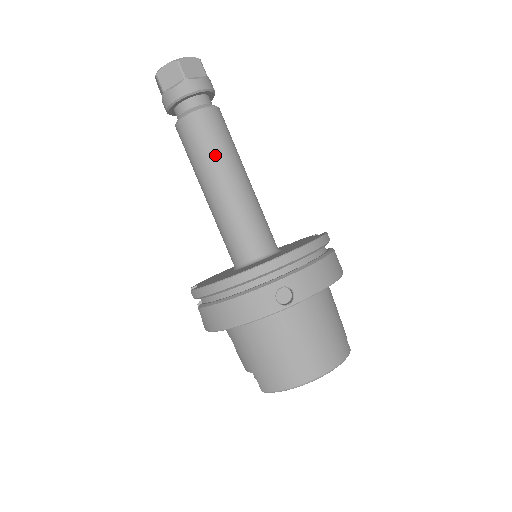
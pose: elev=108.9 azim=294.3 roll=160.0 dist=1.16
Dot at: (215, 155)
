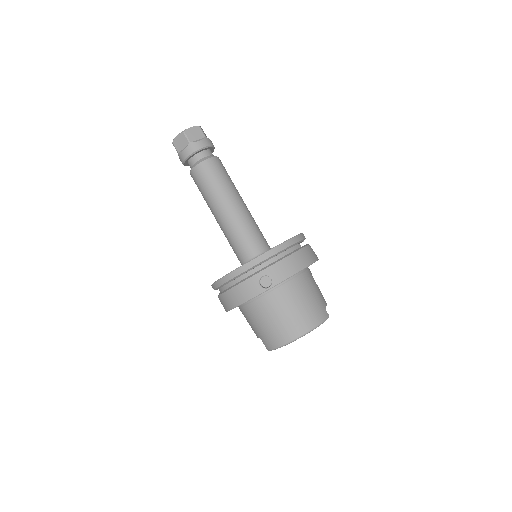
Dot at: (216, 191)
